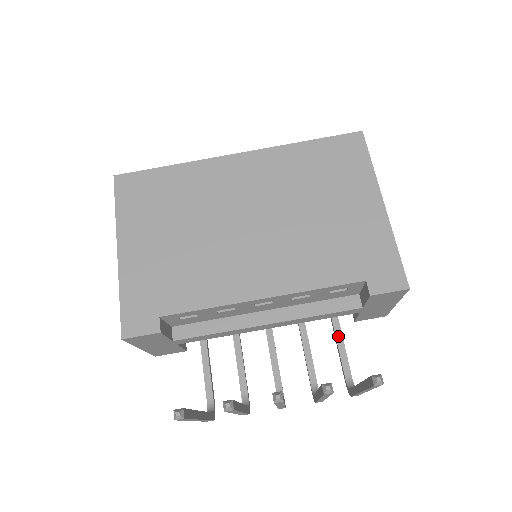
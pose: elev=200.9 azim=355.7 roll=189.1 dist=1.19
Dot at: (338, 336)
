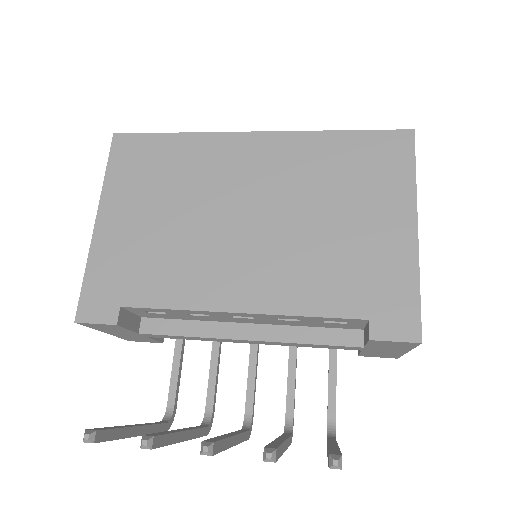
Dot at: (331, 370)
